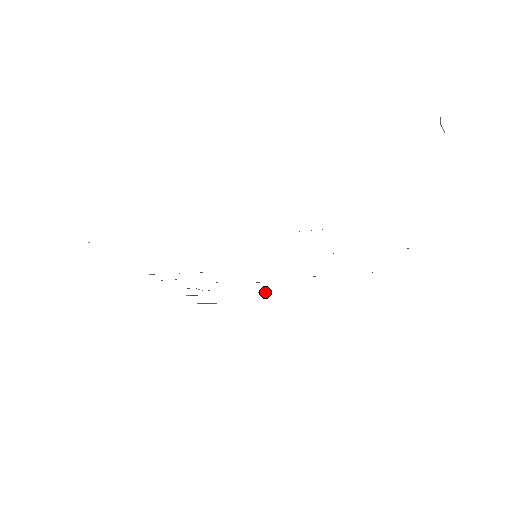
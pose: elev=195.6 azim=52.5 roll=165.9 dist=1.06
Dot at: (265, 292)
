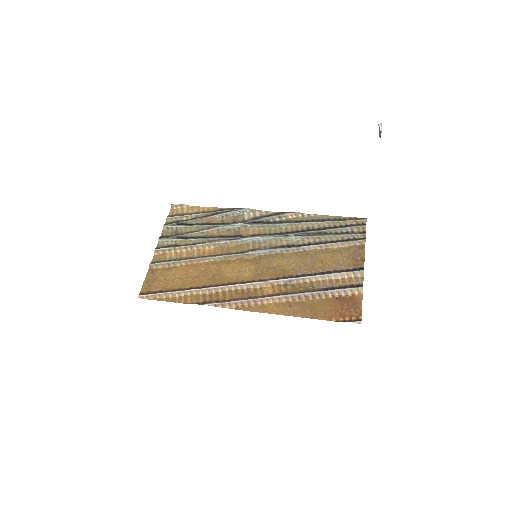
Dot at: (236, 212)
